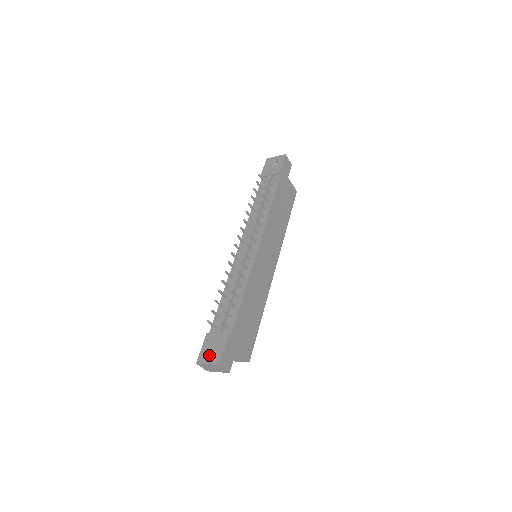
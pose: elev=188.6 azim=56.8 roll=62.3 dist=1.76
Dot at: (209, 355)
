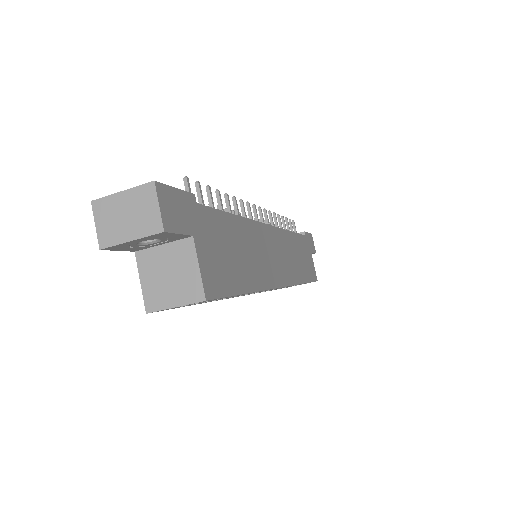
Dot at: occluded
